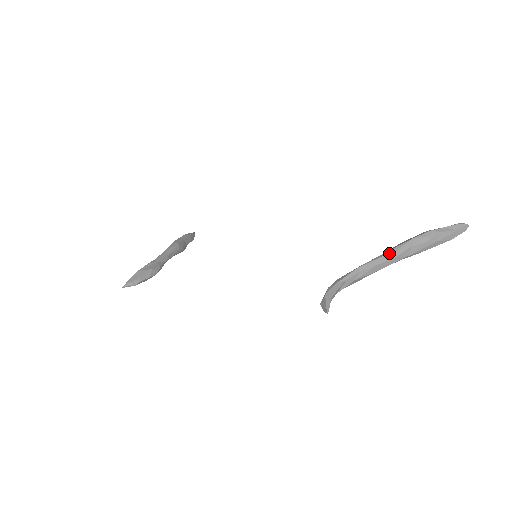
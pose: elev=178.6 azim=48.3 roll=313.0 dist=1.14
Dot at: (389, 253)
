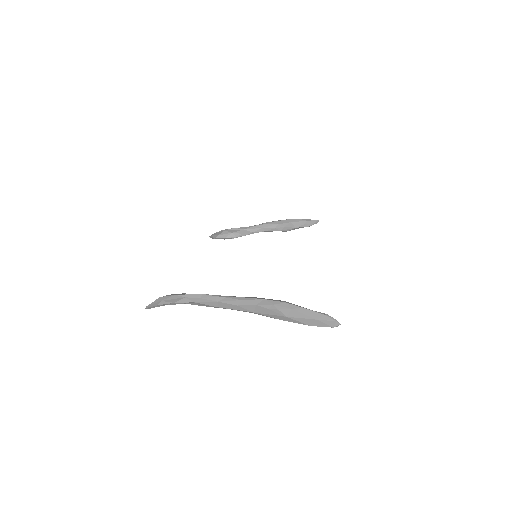
Dot at: (233, 298)
